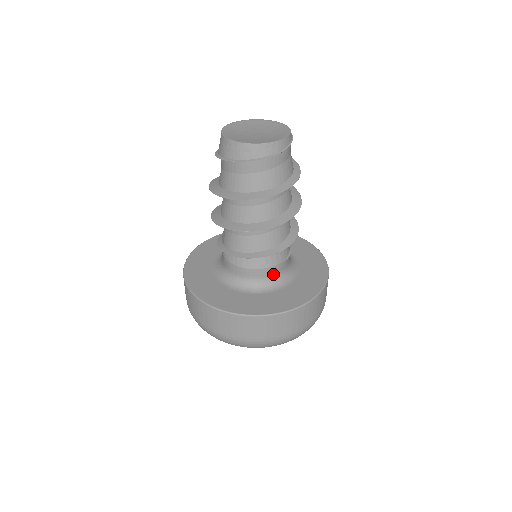
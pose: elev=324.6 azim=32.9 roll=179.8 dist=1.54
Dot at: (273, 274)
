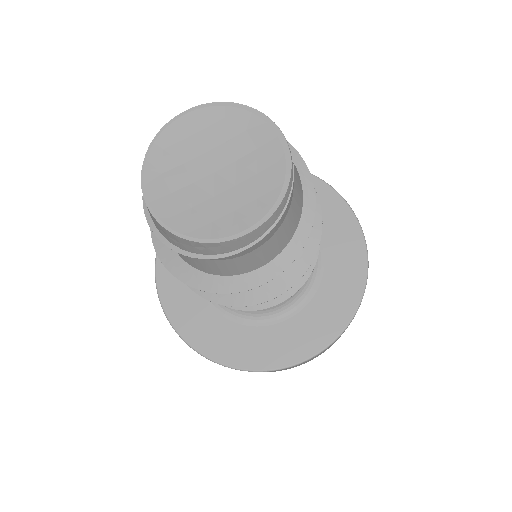
Dot at: occluded
